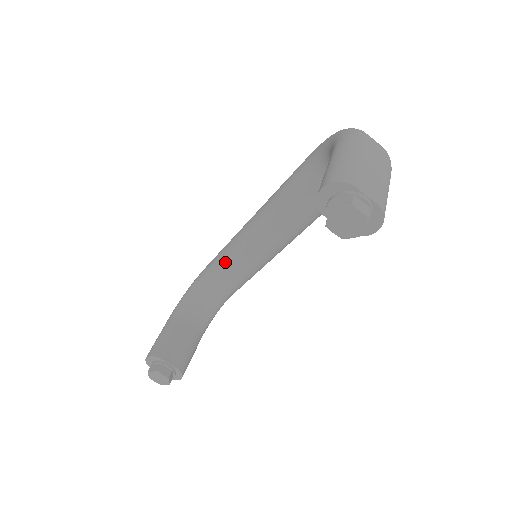
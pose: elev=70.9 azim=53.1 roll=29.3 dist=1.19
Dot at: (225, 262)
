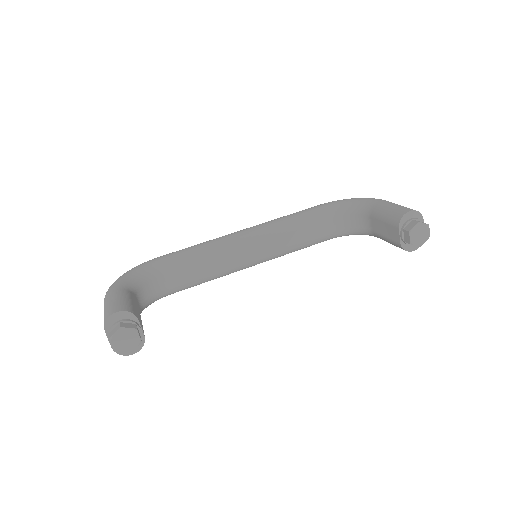
Dot at: (206, 254)
